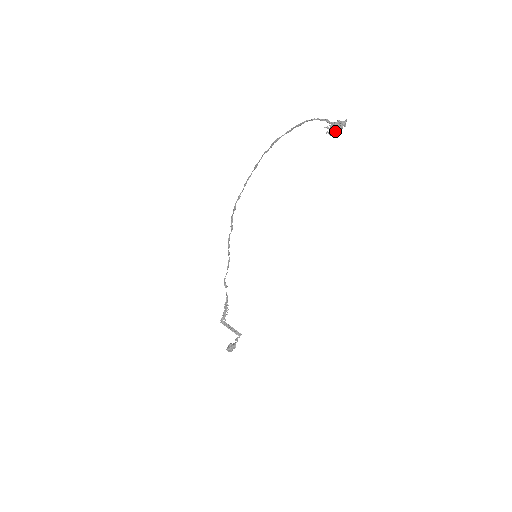
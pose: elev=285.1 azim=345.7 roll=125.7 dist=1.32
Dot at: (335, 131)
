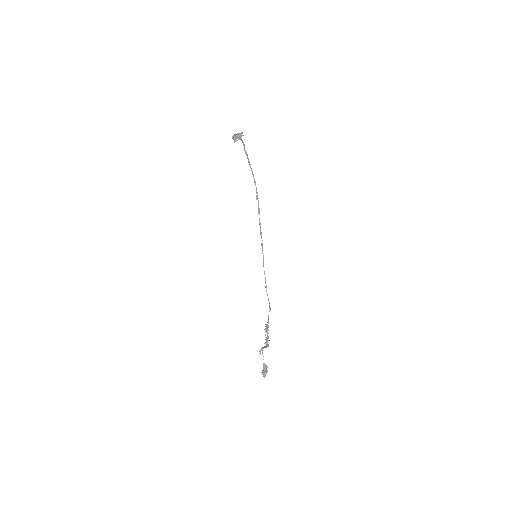
Dot at: (232, 137)
